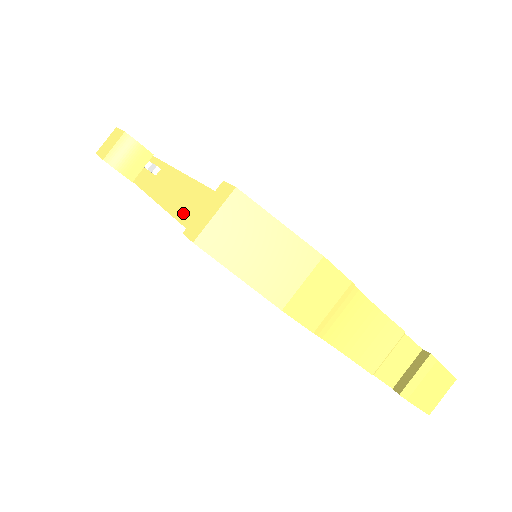
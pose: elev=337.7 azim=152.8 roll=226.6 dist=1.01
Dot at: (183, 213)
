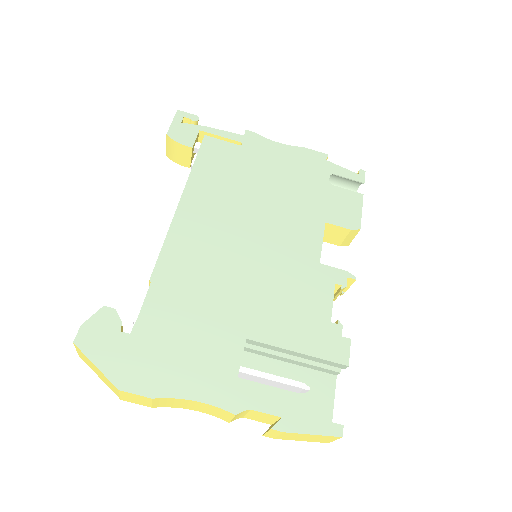
Dot at: occluded
